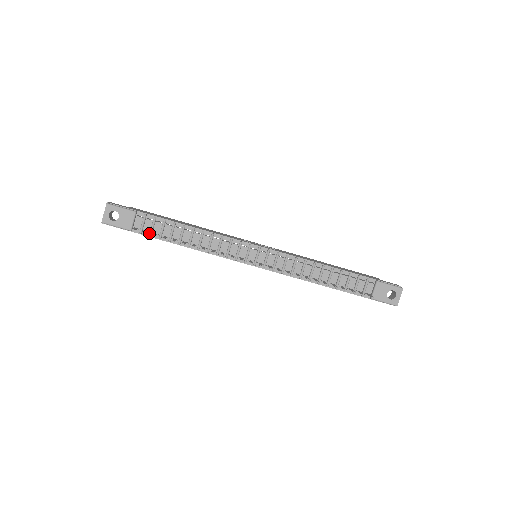
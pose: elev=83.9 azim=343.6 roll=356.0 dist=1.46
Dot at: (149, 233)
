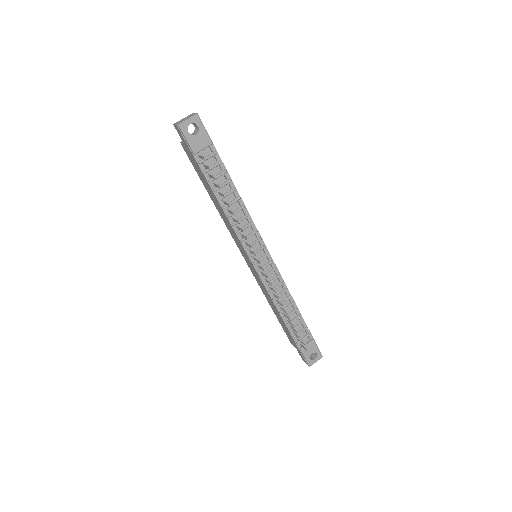
Dot at: (205, 169)
